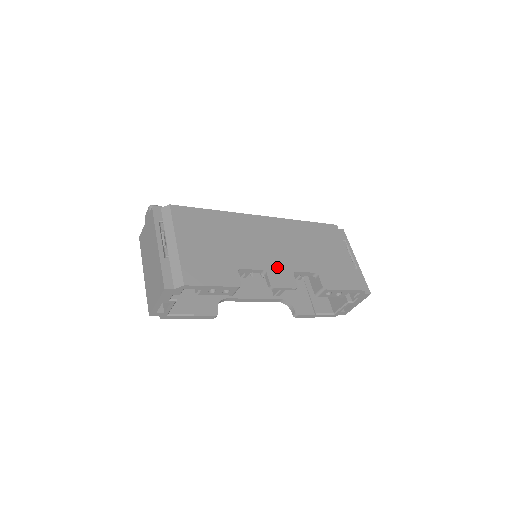
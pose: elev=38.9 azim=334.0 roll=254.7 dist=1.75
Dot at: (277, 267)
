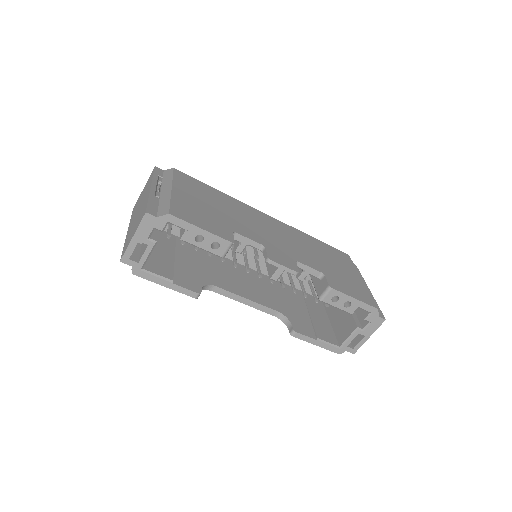
Dot at: (278, 250)
